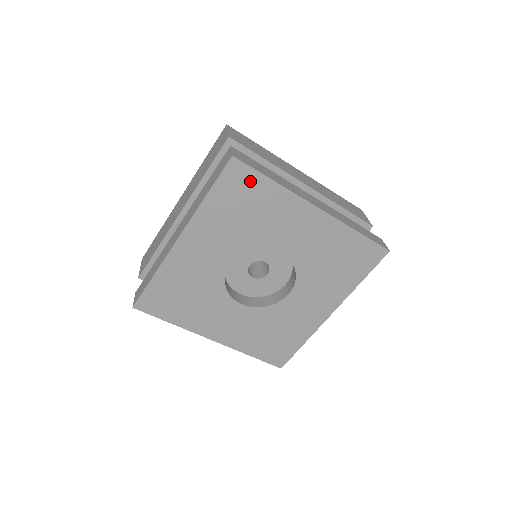
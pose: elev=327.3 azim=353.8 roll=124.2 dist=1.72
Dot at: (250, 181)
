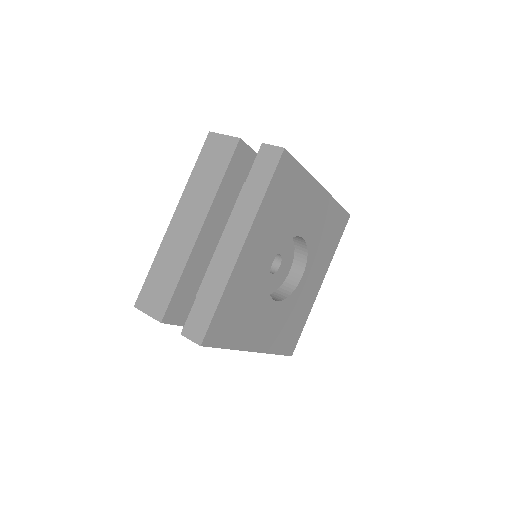
Dot at: (292, 171)
